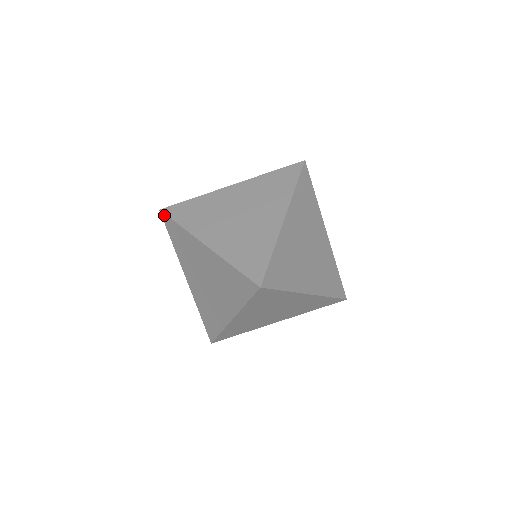
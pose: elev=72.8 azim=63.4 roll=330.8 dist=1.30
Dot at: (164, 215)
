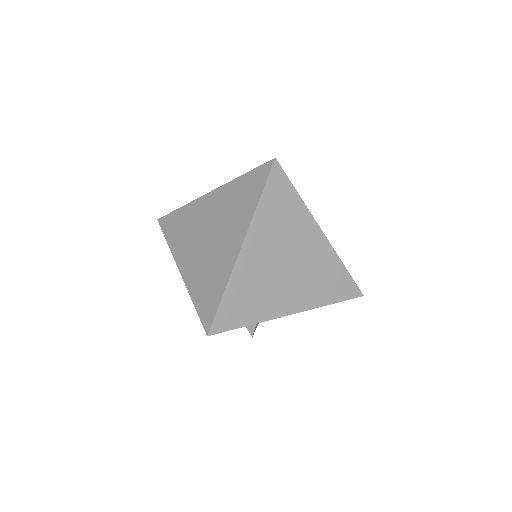
Dot at: (163, 218)
